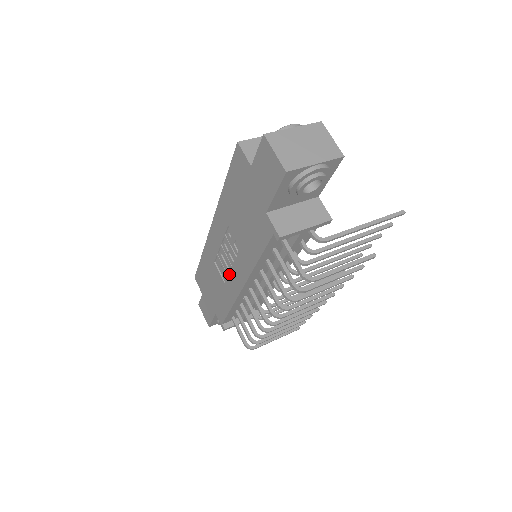
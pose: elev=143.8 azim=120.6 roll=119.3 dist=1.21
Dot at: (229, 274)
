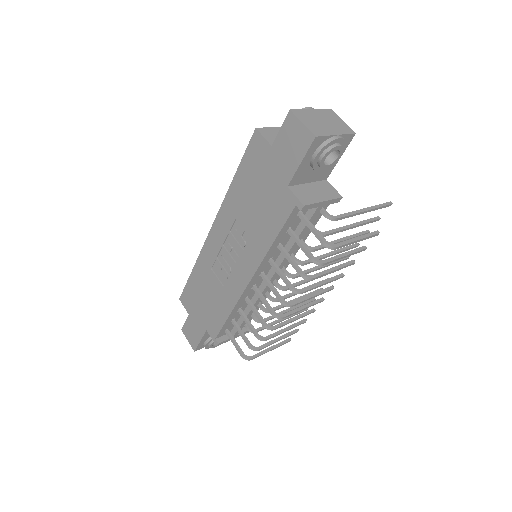
Dot at: (231, 274)
